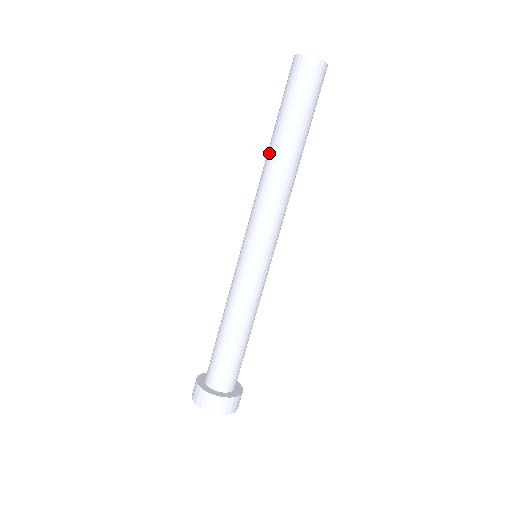
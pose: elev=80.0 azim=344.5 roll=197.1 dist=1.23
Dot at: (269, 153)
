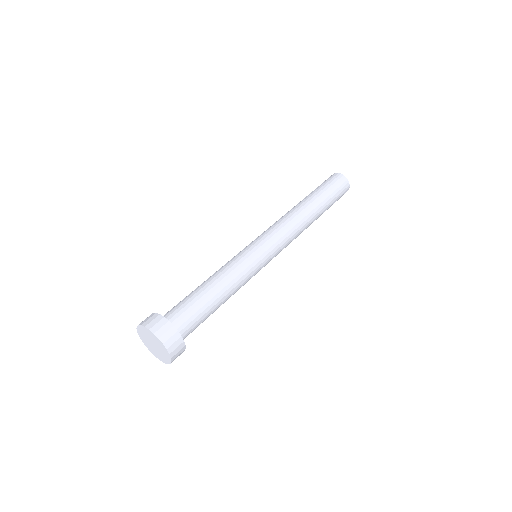
Dot at: occluded
